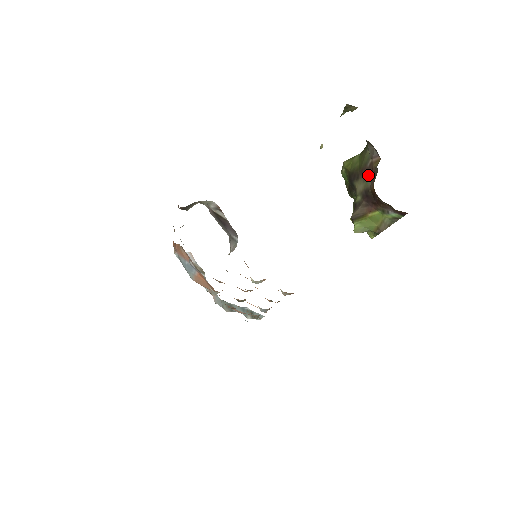
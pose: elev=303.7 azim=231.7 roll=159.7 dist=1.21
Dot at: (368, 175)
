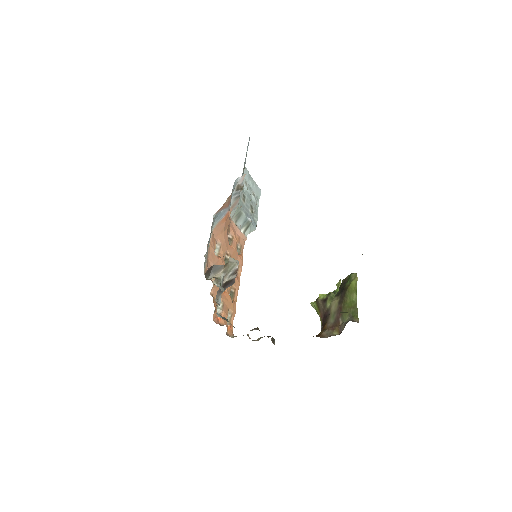
Dot at: (335, 319)
